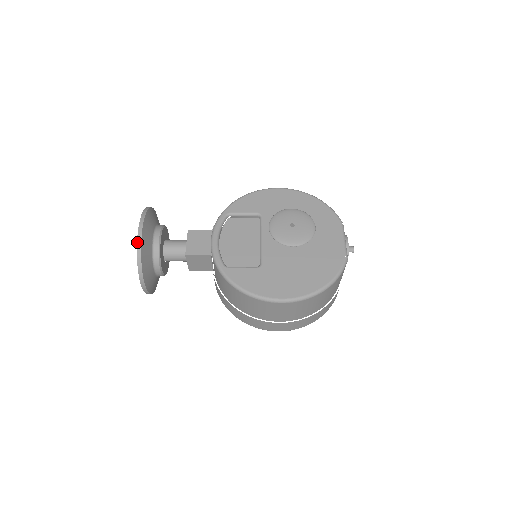
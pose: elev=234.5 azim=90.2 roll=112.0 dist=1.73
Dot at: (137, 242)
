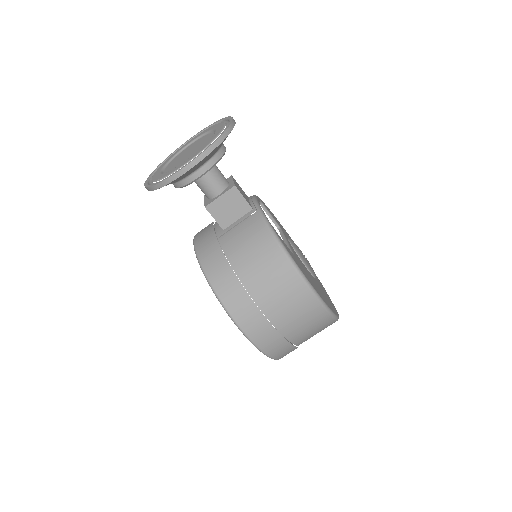
Dot at: (231, 123)
